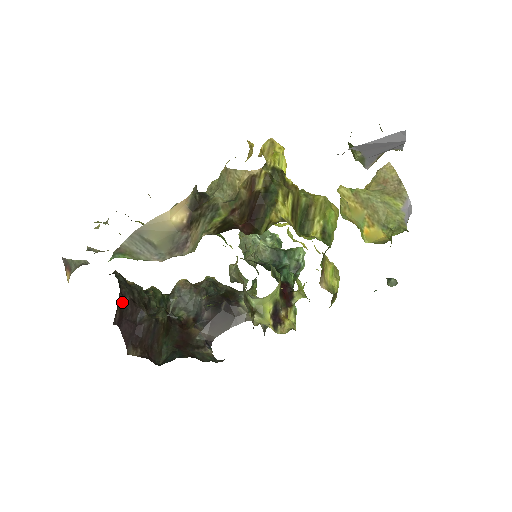
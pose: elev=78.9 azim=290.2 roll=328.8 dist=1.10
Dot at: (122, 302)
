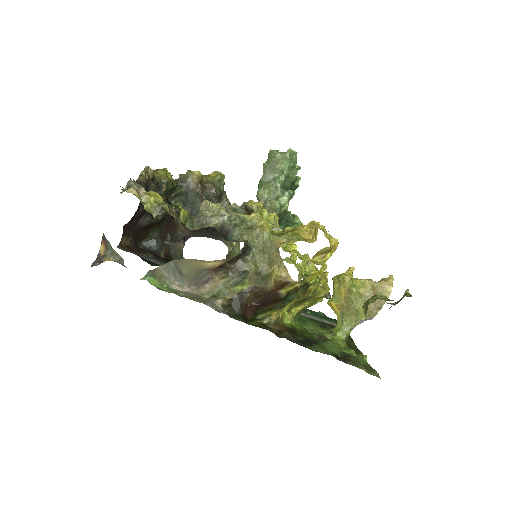
Dot at: (135, 213)
